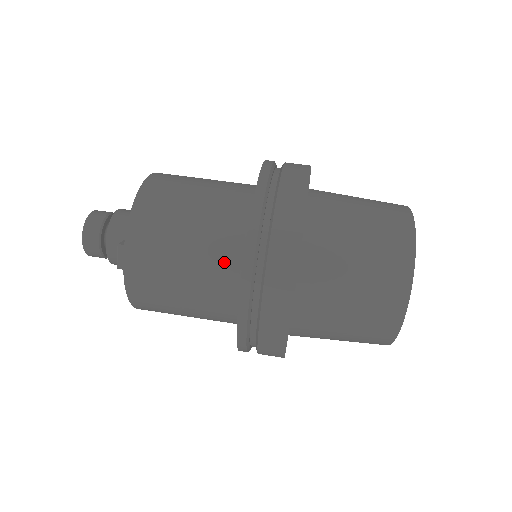
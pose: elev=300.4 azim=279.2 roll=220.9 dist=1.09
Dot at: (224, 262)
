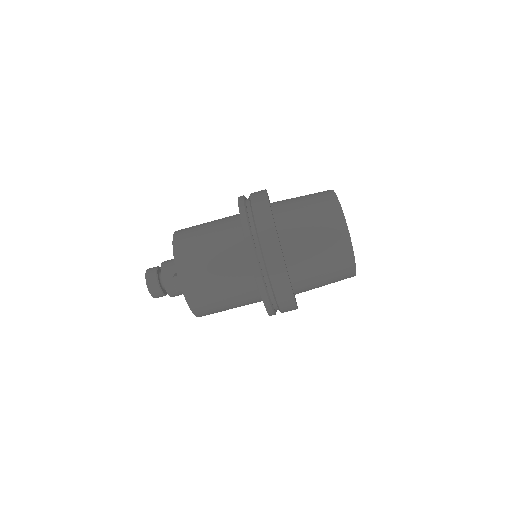
Dot at: (238, 260)
